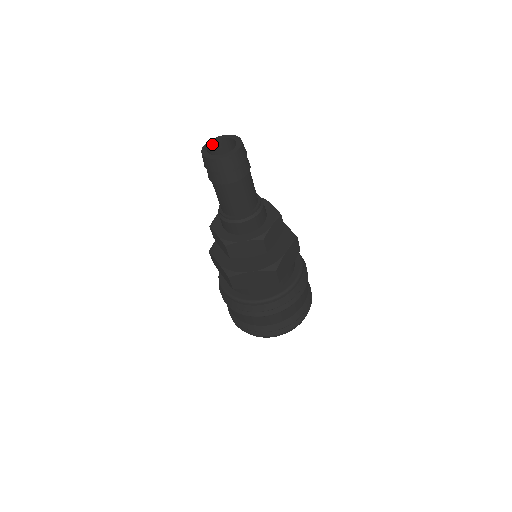
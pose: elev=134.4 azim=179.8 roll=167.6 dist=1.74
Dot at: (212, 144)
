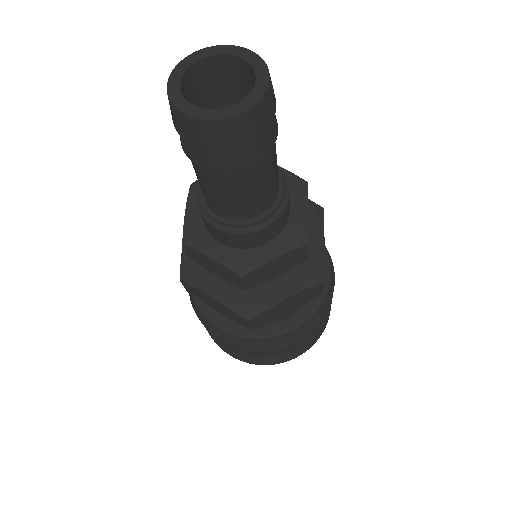
Dot at: (183, 79)
